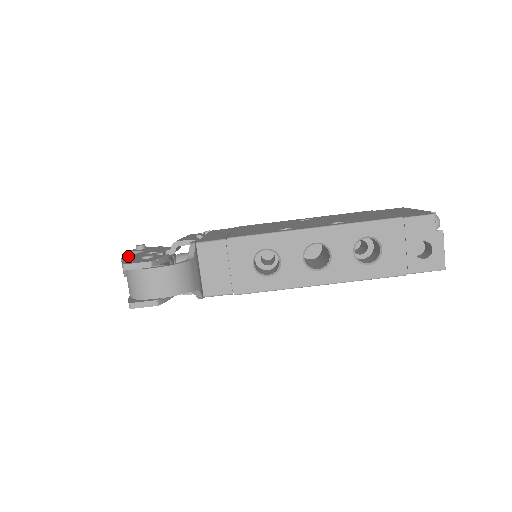
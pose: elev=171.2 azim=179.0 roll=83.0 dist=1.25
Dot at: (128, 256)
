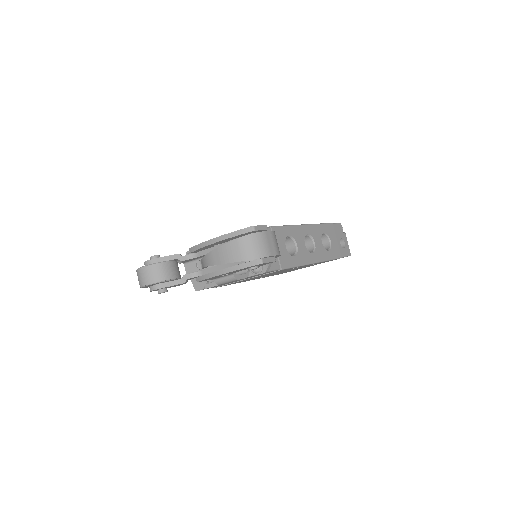
Dot at: occluded
